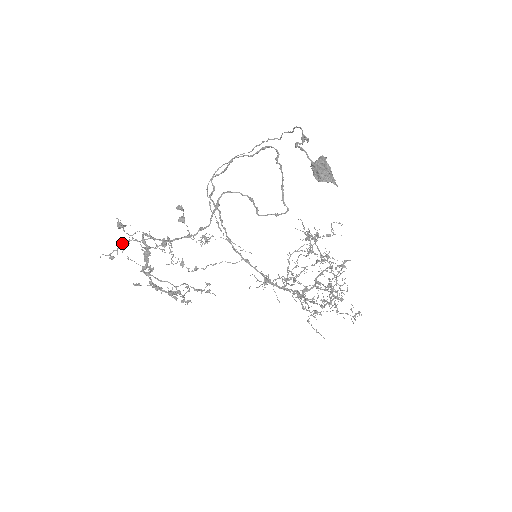
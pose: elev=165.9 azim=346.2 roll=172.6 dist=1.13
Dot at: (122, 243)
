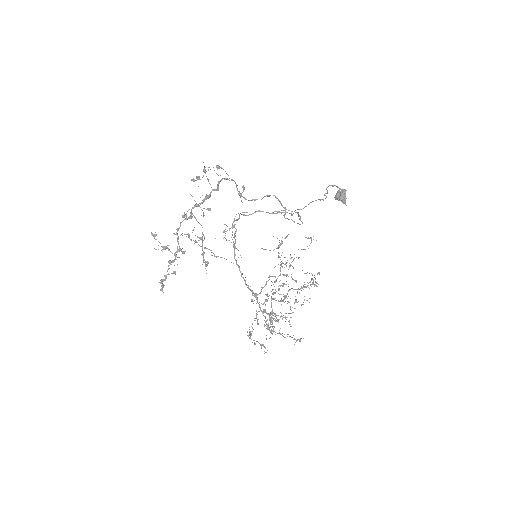
Dot at: (219, 166)
